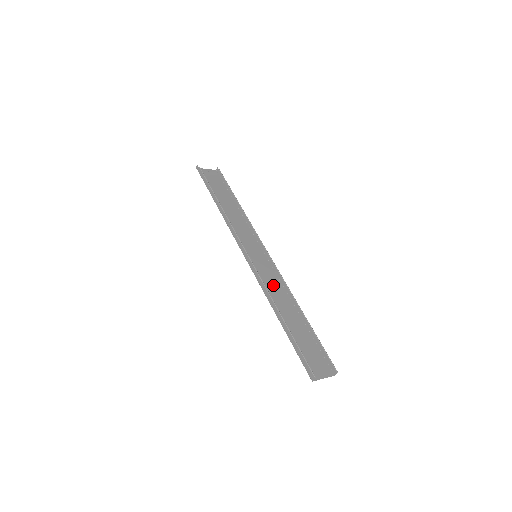
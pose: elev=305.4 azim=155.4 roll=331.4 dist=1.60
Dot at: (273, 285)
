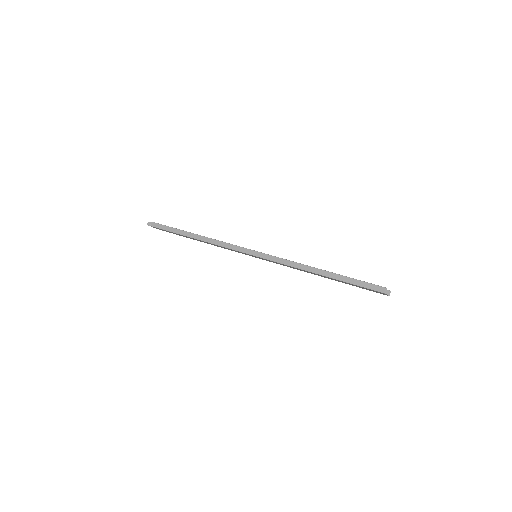
Dot at: (288, 266)
